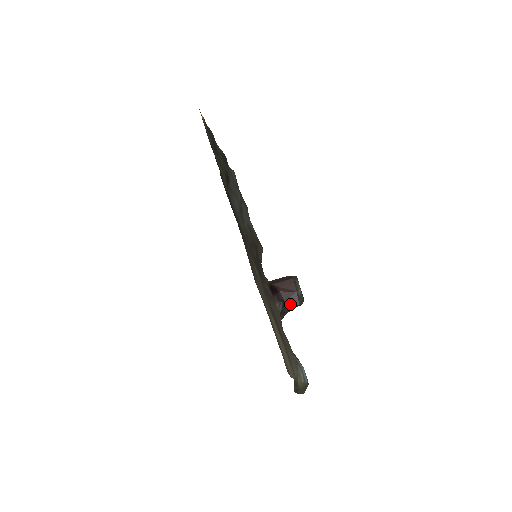
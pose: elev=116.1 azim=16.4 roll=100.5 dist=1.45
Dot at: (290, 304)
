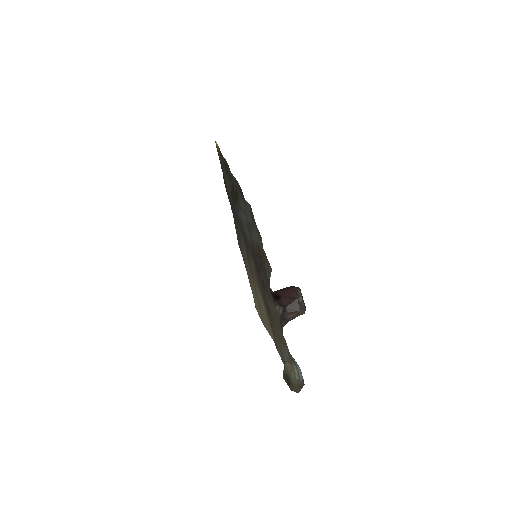
Dot at: (291, 310)
